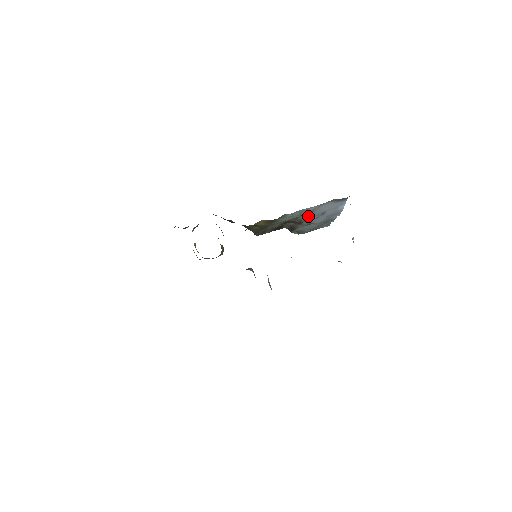
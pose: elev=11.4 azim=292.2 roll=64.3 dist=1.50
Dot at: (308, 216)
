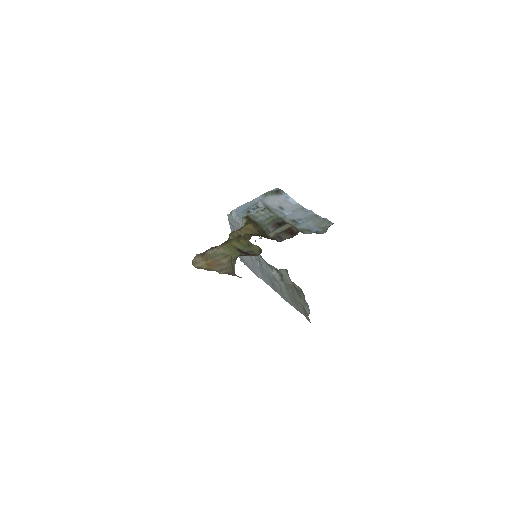
Dot at: occluded
